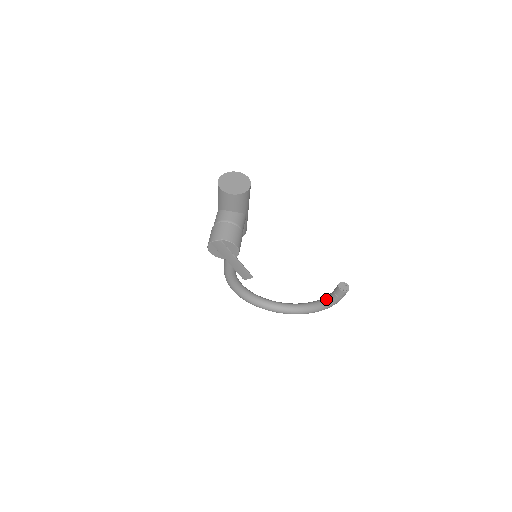
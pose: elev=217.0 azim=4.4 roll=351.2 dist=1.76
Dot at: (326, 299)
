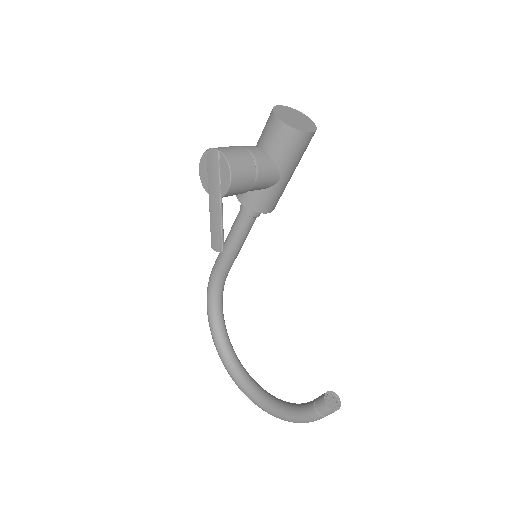
Dot at: (299, 404)
